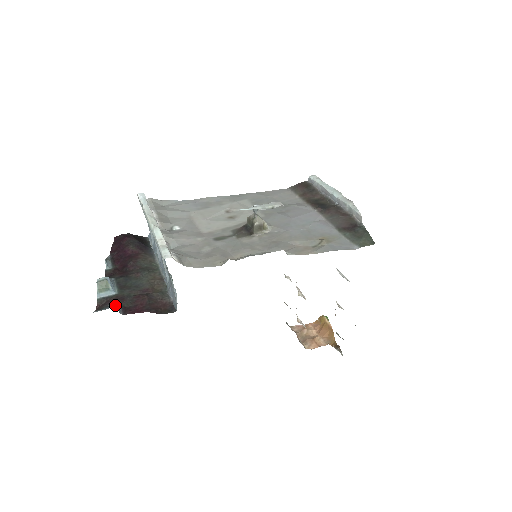
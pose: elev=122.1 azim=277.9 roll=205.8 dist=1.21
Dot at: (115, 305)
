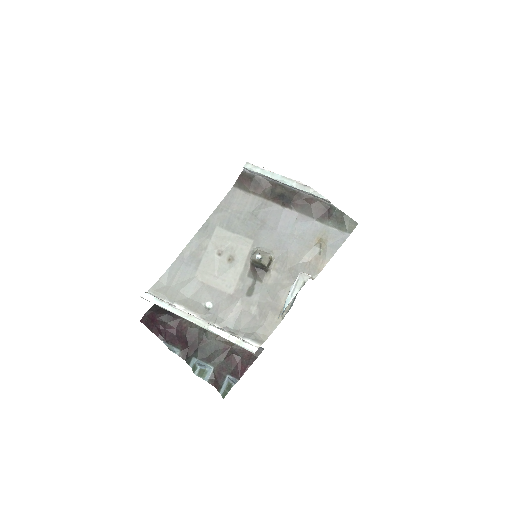
Dot at: (233, 383)
